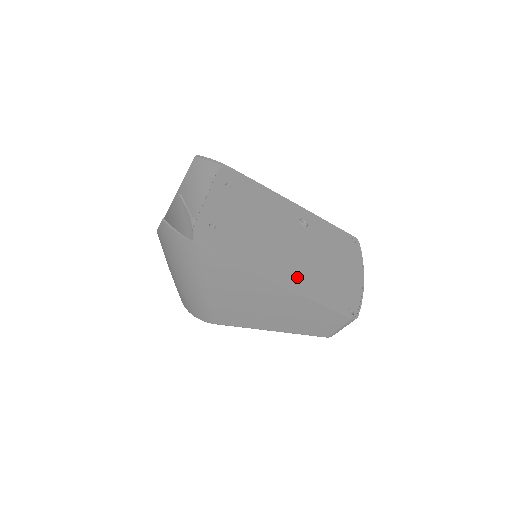
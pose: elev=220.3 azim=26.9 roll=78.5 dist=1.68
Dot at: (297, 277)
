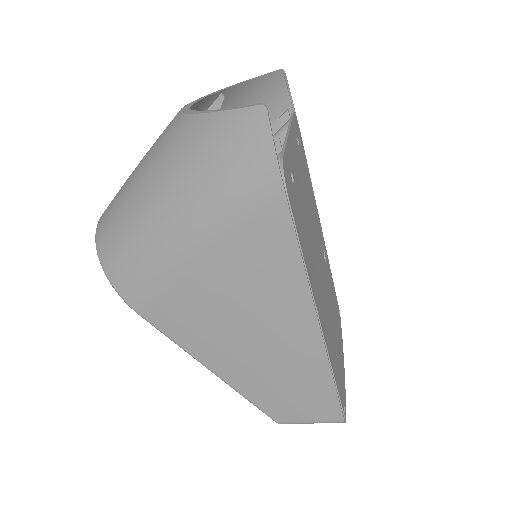
Dot at: (326, 326)
